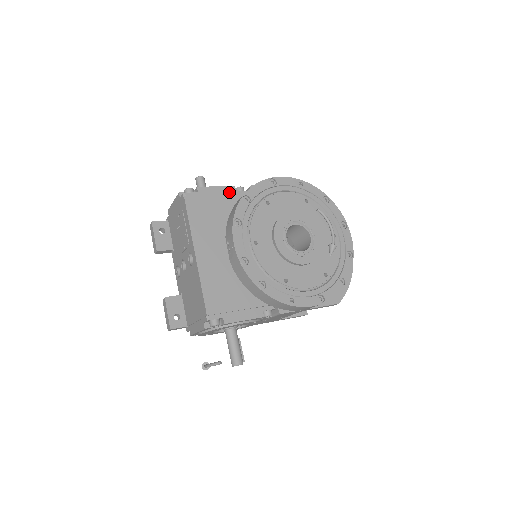
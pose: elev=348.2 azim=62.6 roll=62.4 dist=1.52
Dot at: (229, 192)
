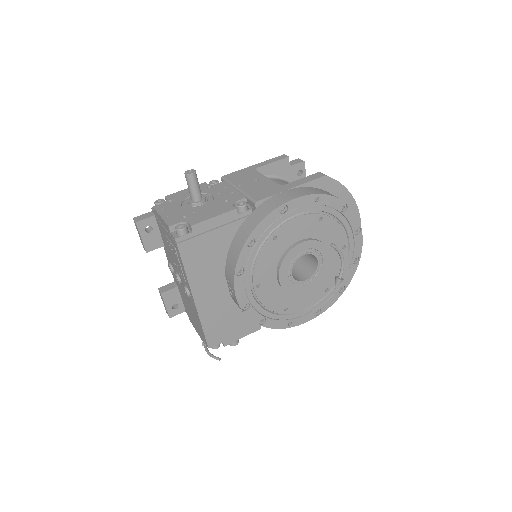
Dot at: (229, 219)
